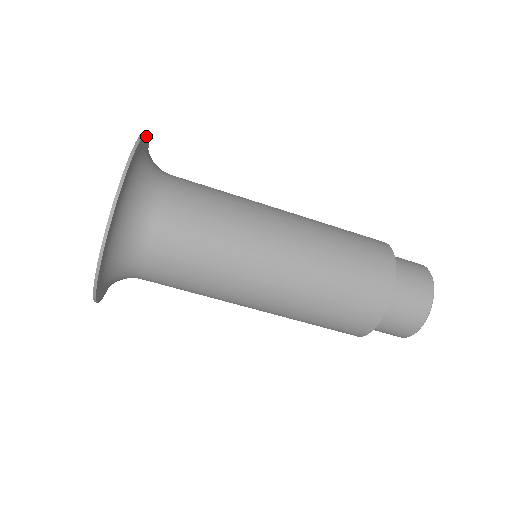
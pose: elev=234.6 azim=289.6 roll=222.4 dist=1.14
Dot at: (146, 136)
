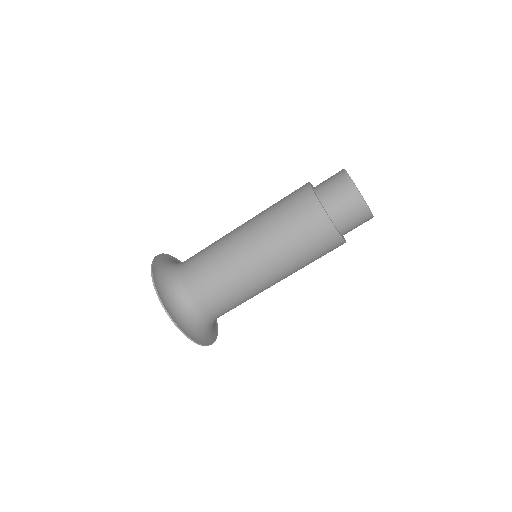
Dot at: (155, 281)
